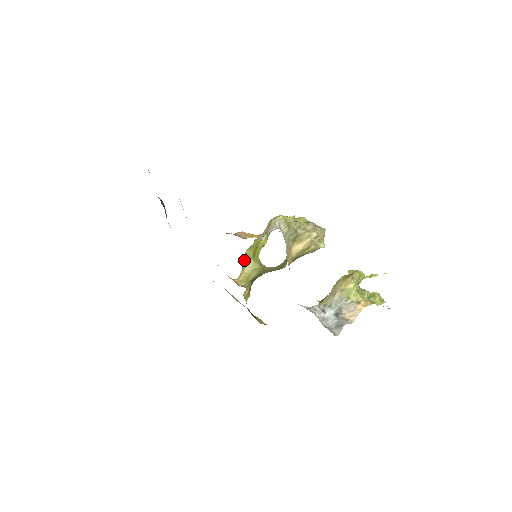
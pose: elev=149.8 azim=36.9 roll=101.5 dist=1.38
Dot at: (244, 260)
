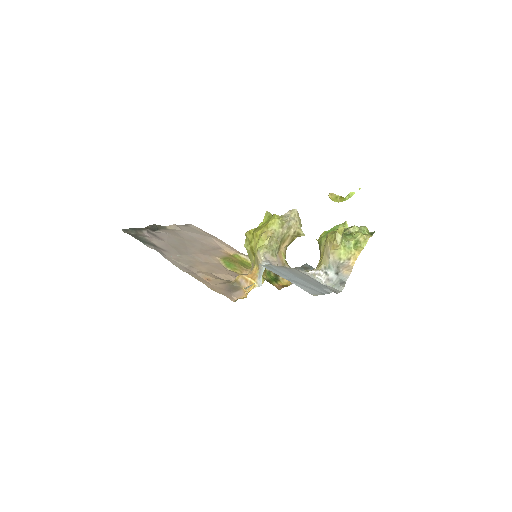
Dot at: (247, 252)
